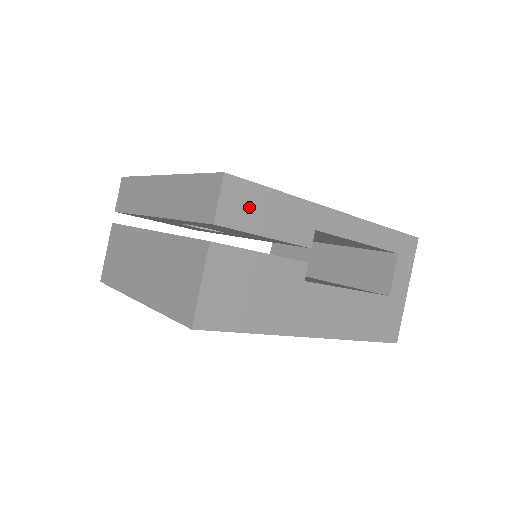
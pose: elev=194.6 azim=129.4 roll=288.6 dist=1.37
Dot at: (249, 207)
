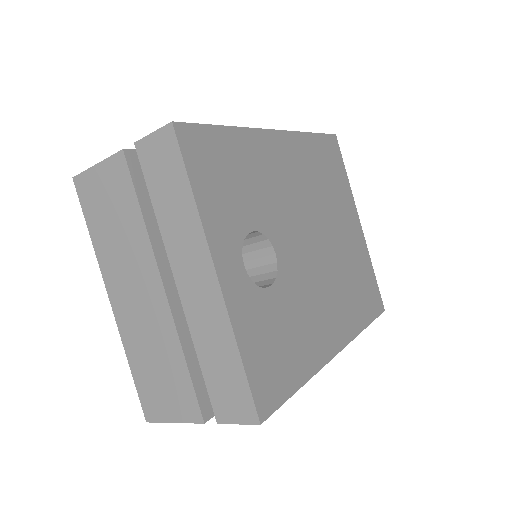
Dot at: occluded
